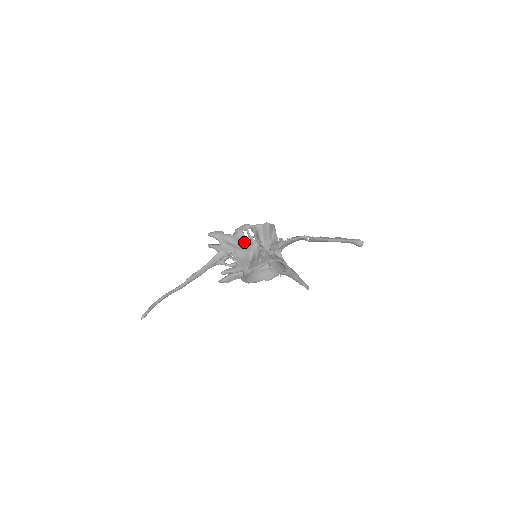
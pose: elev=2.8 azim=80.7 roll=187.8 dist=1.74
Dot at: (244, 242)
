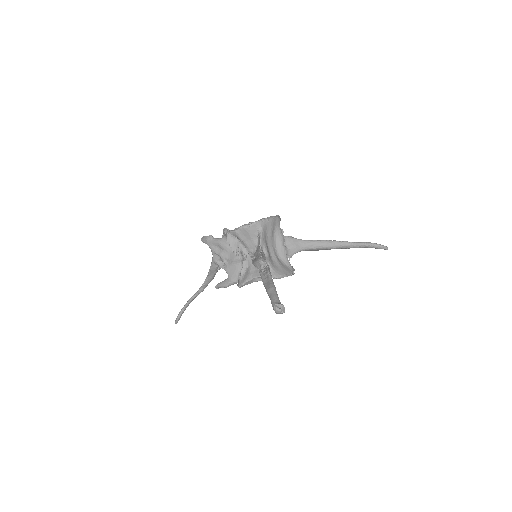
Dot at: occluded
